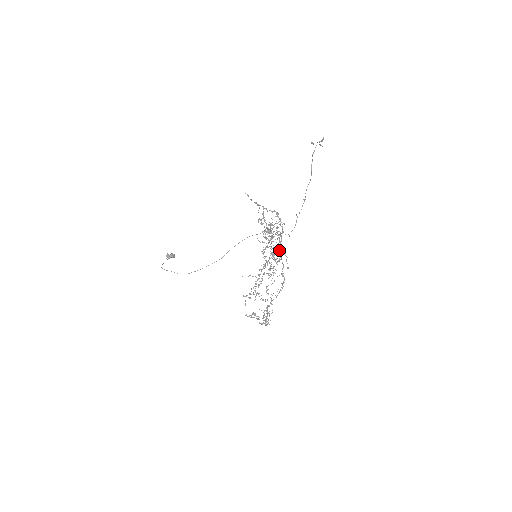
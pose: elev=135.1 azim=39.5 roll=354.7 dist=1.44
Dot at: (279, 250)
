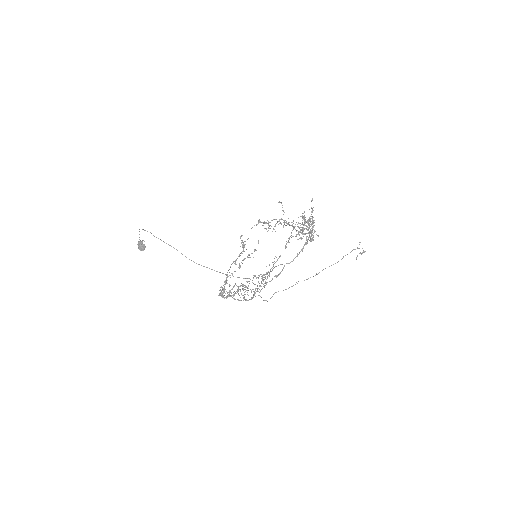
Dot at: occluded
